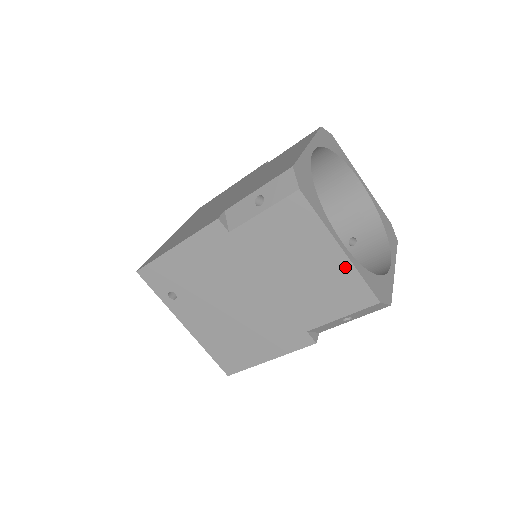
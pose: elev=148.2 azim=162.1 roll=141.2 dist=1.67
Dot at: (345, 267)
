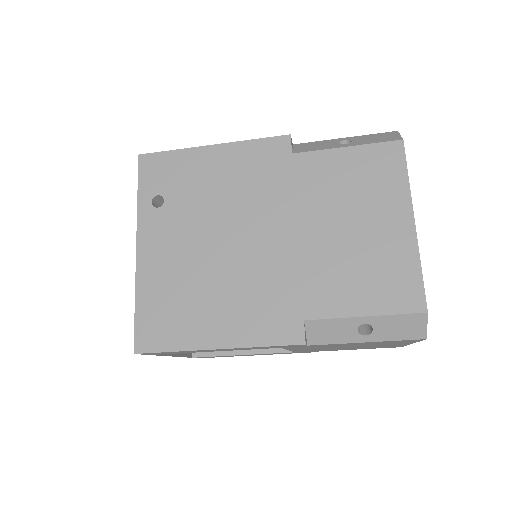
Dot at: (407, 246)
